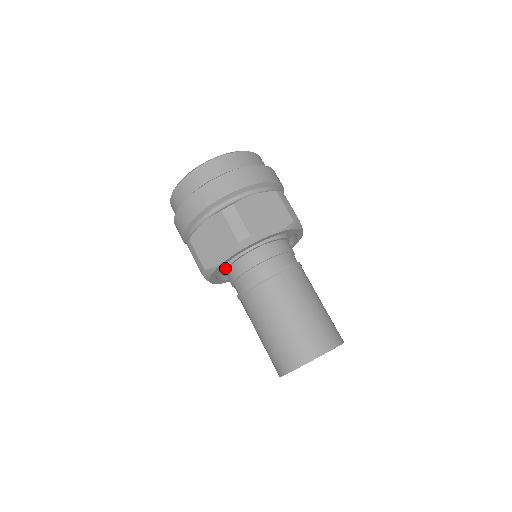
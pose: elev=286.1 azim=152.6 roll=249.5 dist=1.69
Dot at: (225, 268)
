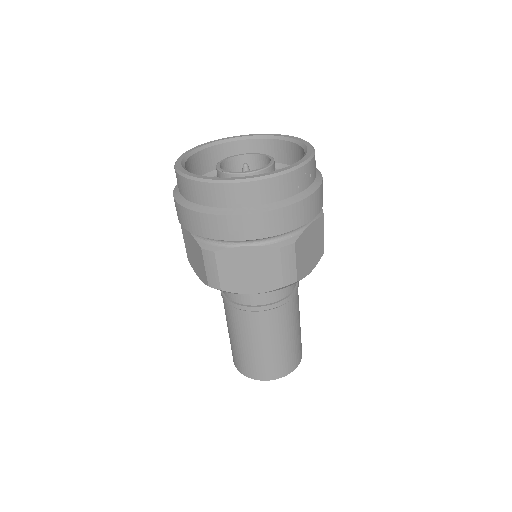
Dot at: occluded
